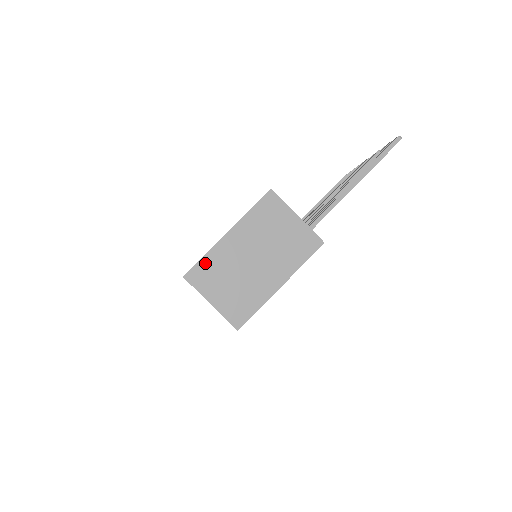
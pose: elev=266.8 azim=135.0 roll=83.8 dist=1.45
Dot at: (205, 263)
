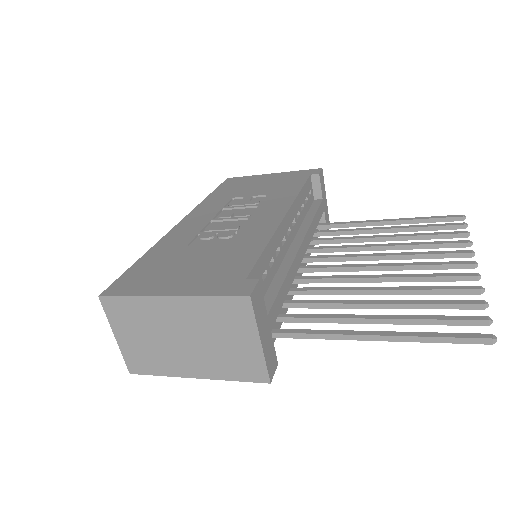
Dot at: (128, 303)
